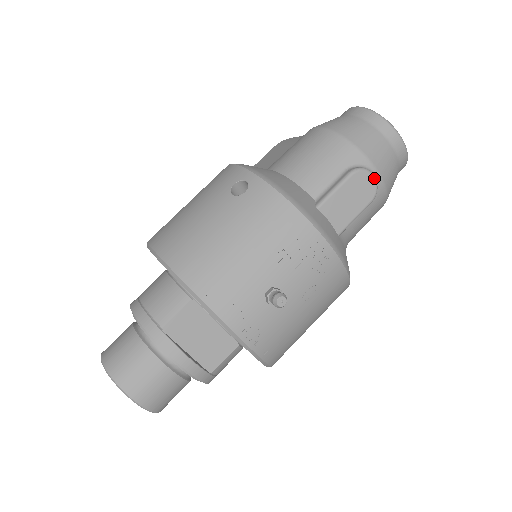
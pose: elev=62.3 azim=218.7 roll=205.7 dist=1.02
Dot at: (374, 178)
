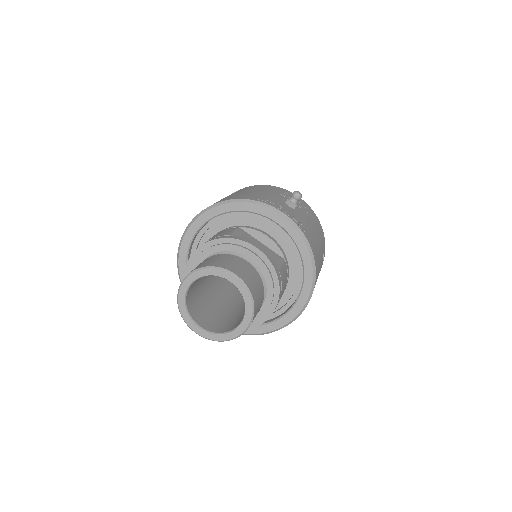
Dot at: occluded
